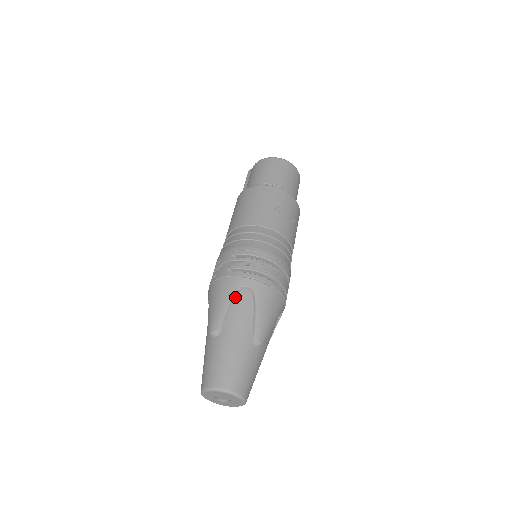
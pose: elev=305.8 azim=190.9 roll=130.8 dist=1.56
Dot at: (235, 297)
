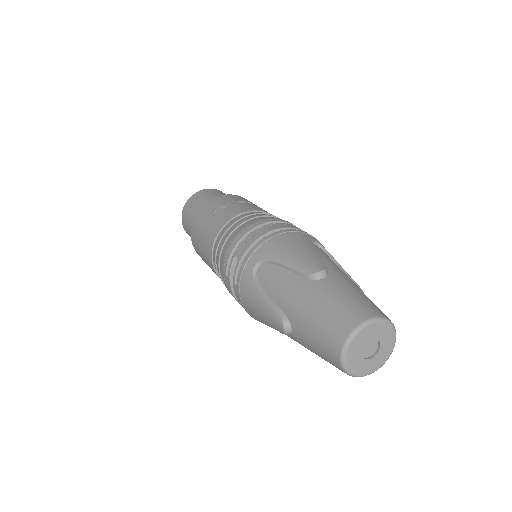
Dot at: (260, 285)
